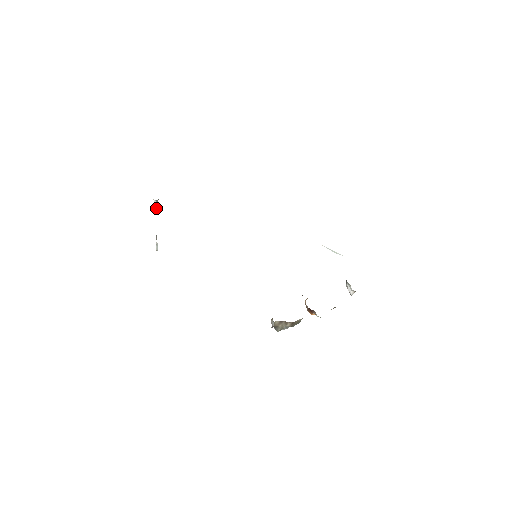
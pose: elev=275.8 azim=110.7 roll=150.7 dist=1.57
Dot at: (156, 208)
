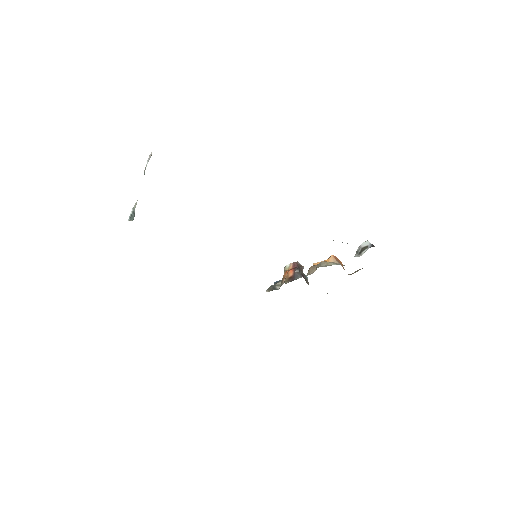
Dot at: (134, 211)
